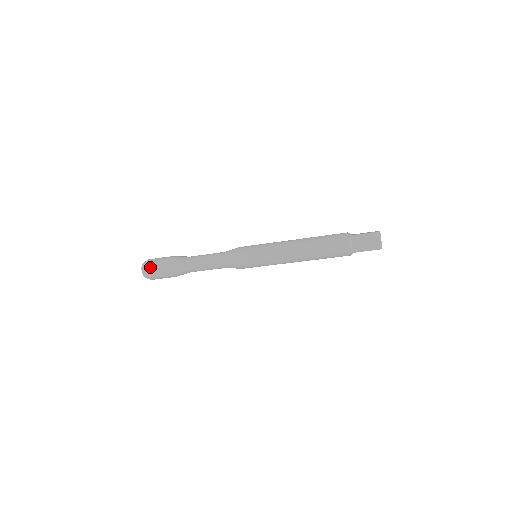
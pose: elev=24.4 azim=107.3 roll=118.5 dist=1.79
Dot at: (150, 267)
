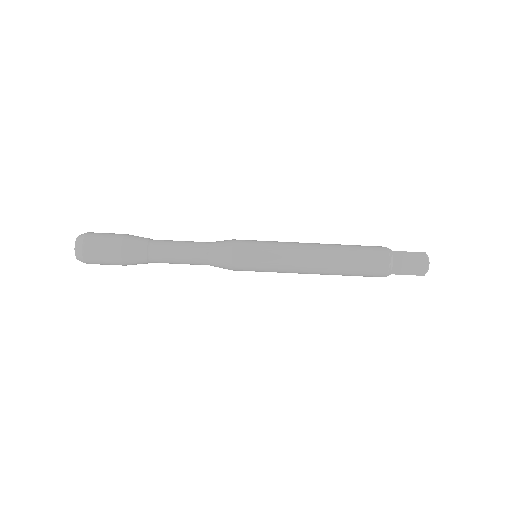
Dot at: (91, 244)
